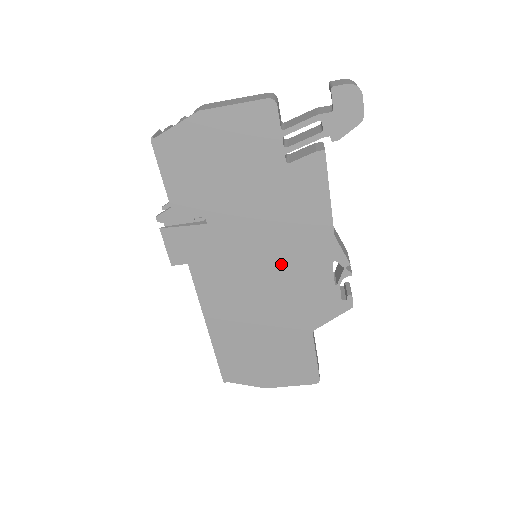
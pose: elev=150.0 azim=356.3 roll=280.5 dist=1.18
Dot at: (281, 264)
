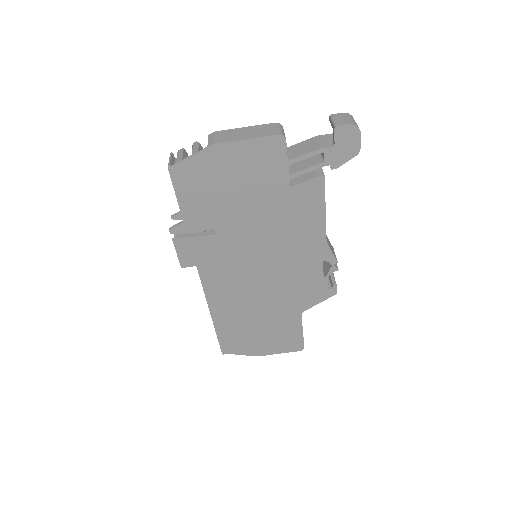
Dot at: (279, 264)
